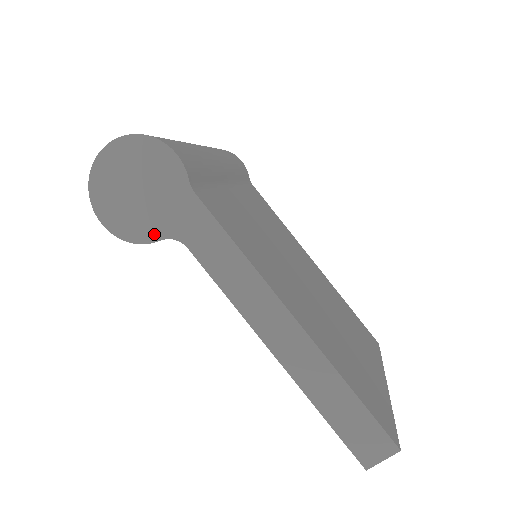
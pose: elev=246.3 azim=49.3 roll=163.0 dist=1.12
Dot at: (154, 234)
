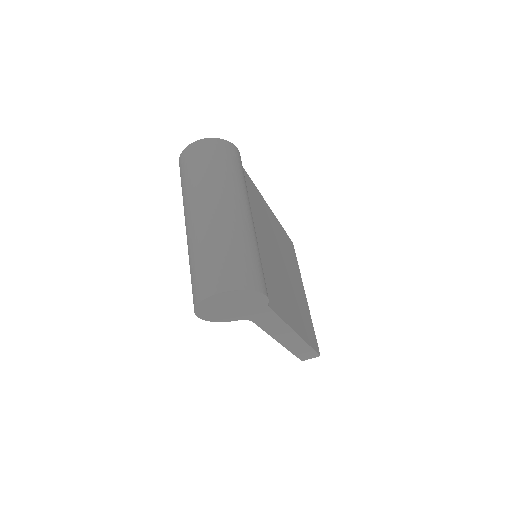
Dot at: (234, 319)
